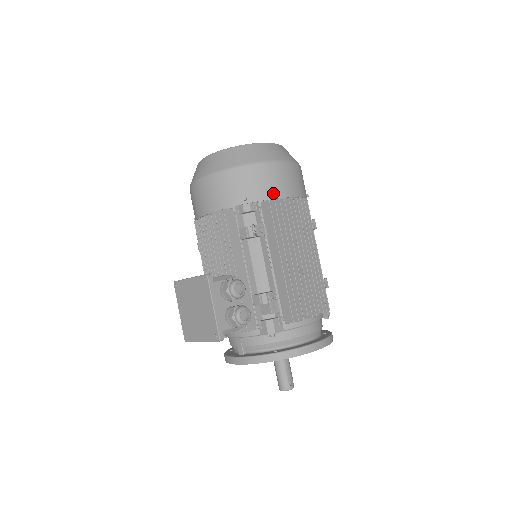
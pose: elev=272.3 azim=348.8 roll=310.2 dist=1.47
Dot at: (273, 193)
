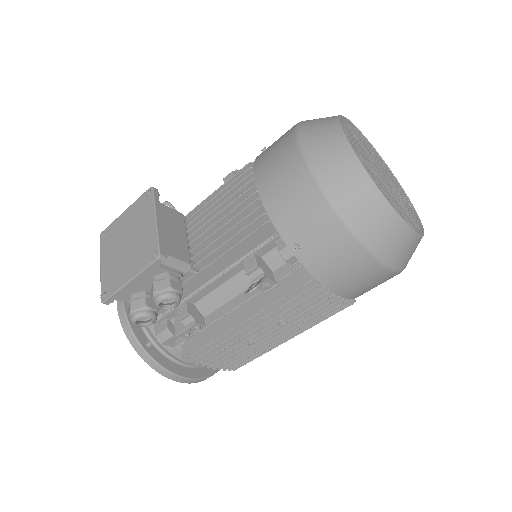
Dot at: (327, 278)
